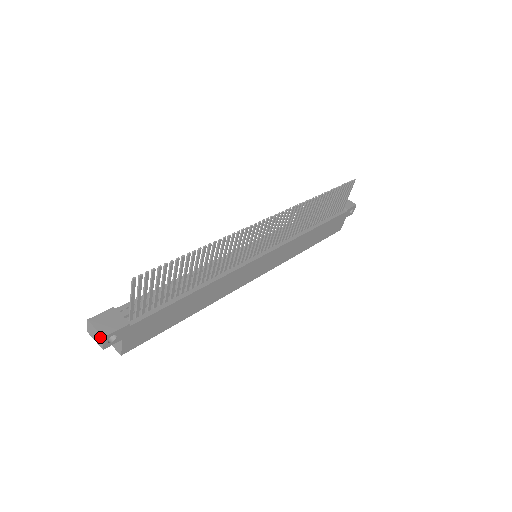
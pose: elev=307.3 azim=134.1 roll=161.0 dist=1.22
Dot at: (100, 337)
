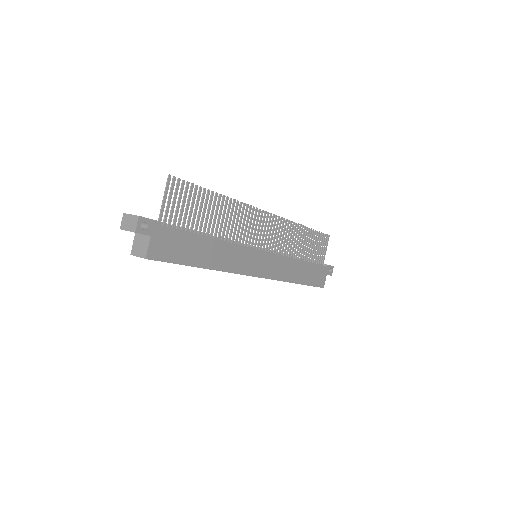
Dot at: (135, 219)
